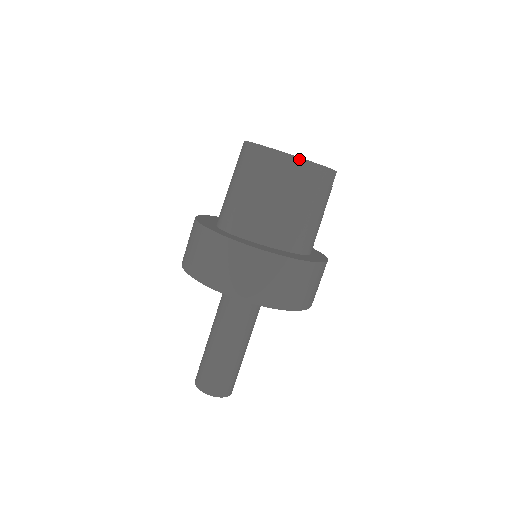
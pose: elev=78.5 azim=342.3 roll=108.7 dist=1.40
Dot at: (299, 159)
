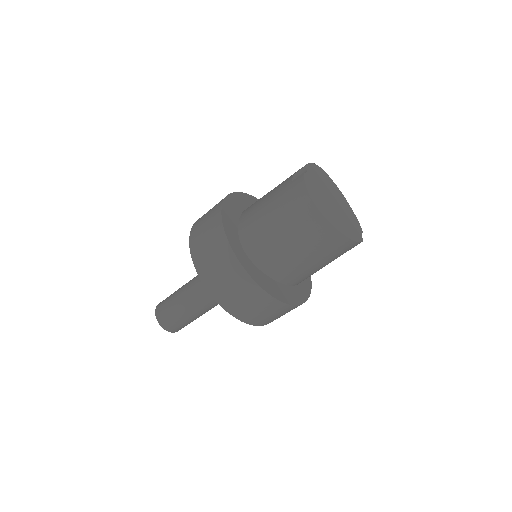
Dot at: (344, 237)
